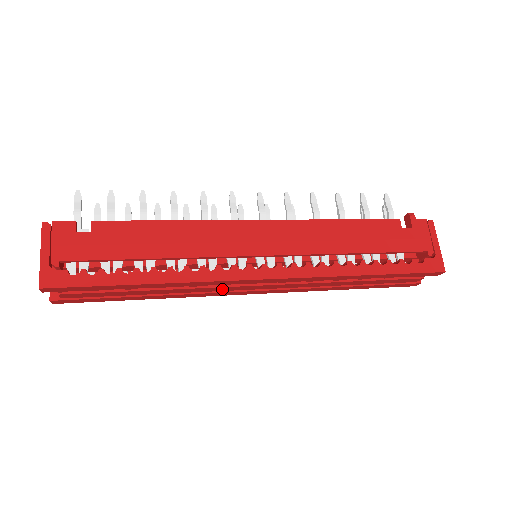
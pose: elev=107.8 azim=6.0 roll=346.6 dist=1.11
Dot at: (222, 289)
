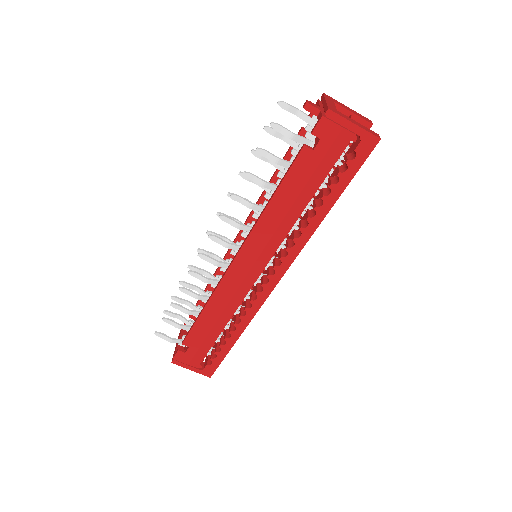
Dot at: occluded
